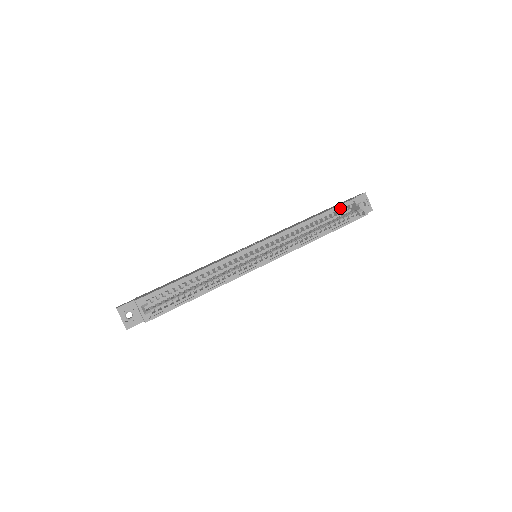
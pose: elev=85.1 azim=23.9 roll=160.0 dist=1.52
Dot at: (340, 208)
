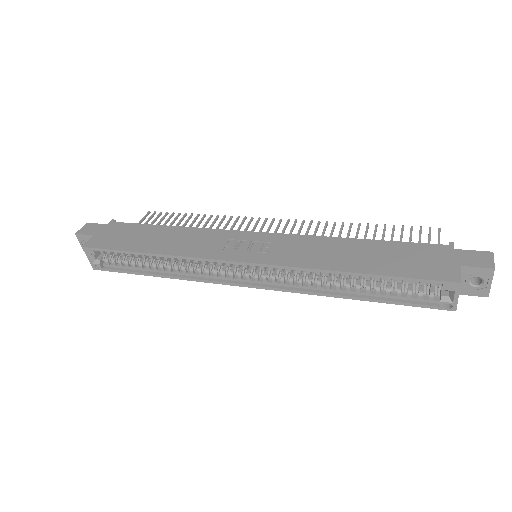
Dot at: (409, 279)
